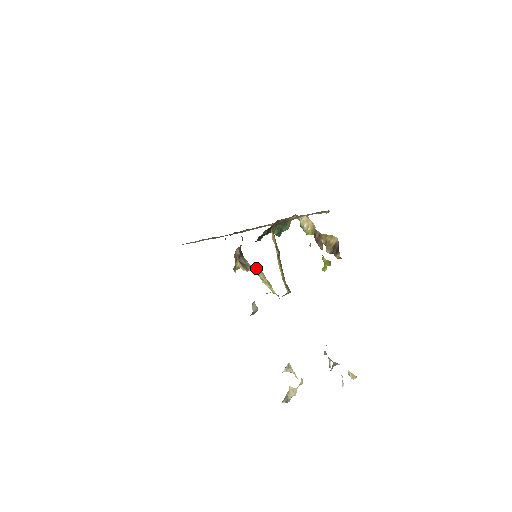
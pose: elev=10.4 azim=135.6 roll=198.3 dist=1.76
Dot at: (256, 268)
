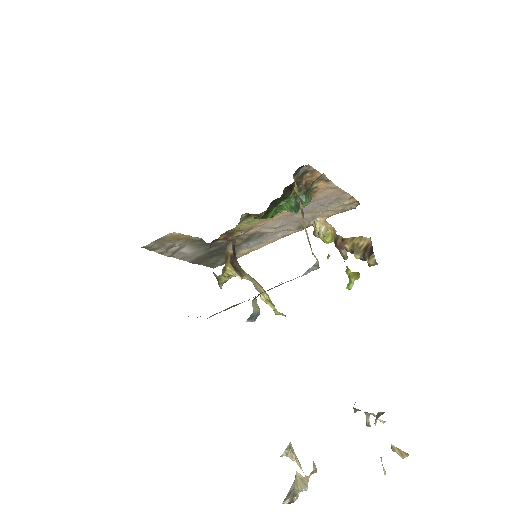
Dot at: (253, 278)
